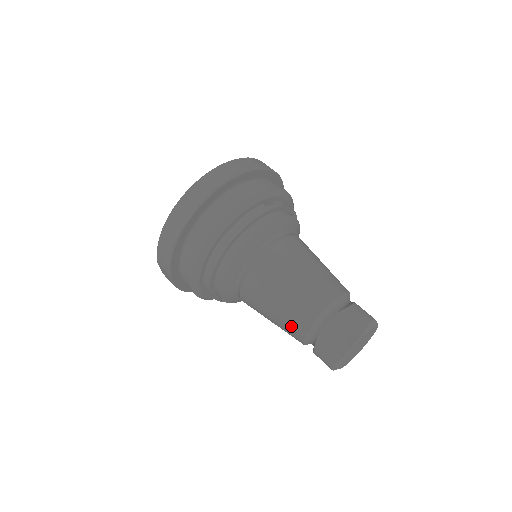
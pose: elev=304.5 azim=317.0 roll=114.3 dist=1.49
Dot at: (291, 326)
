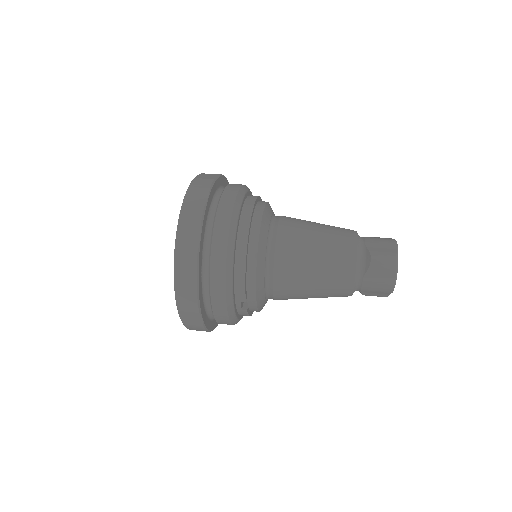
Dot at: (341, 244)
